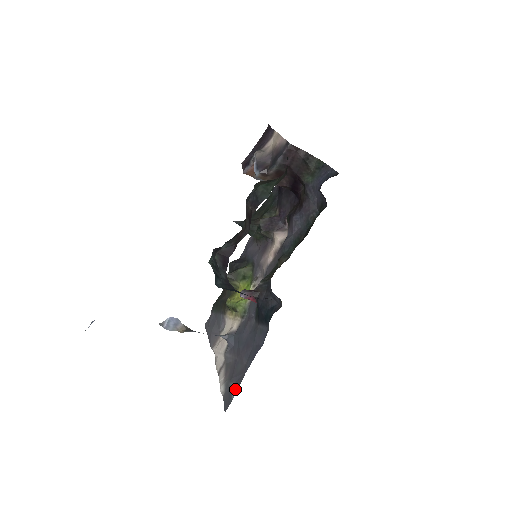
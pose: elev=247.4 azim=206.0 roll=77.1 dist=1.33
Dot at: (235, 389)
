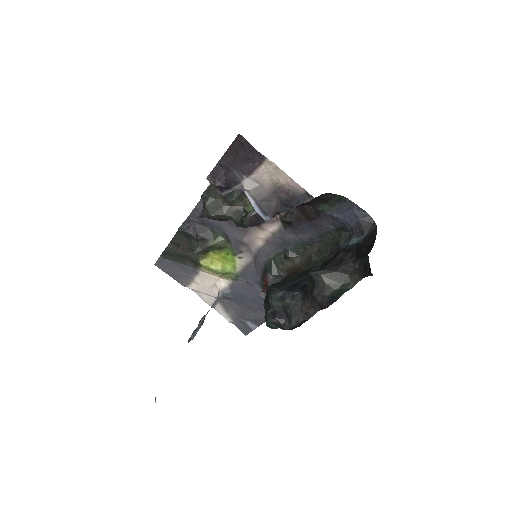
Dot at: (254, 325)
